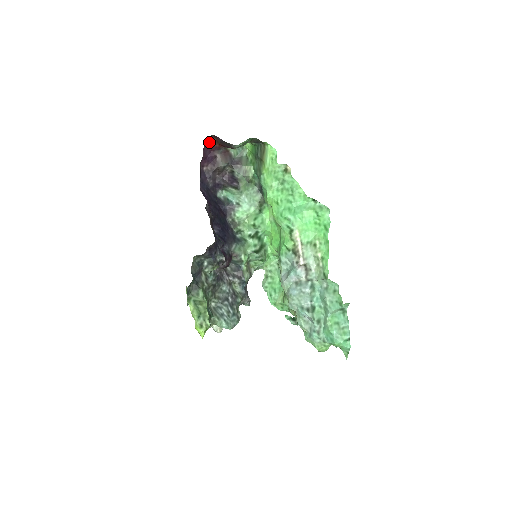
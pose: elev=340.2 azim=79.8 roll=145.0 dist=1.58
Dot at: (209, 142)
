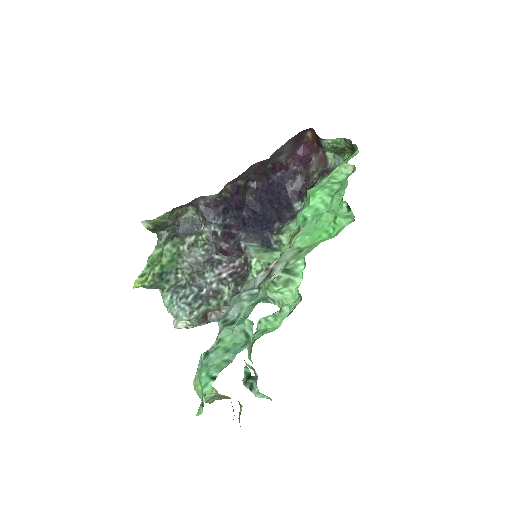
Dot at: (310, 139)
